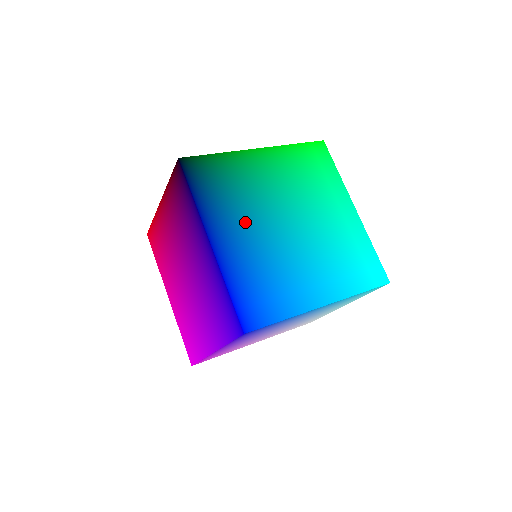
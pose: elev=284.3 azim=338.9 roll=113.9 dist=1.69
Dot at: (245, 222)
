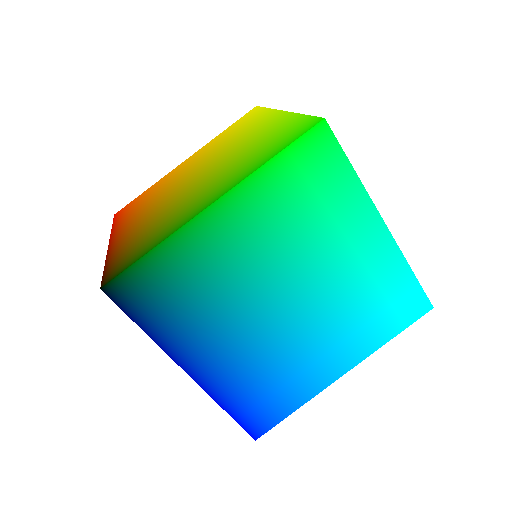
Dot at: (224, 329)
